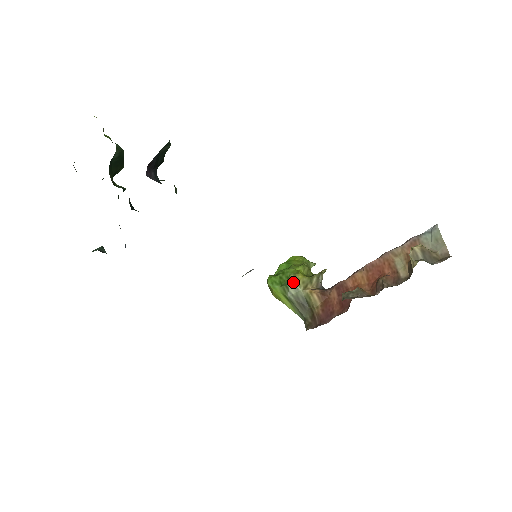
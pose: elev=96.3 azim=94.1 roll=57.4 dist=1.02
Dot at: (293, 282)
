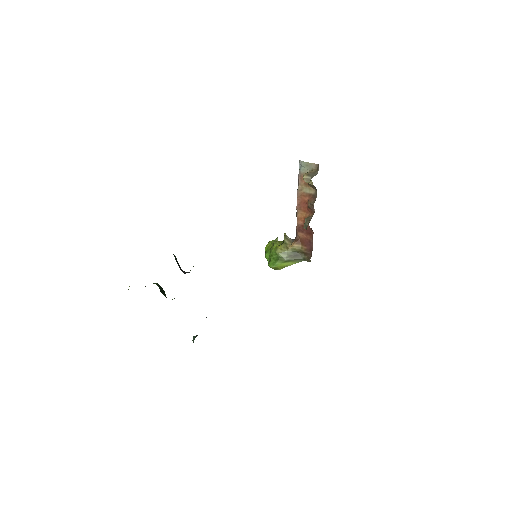
Dot at: (280, 252)
